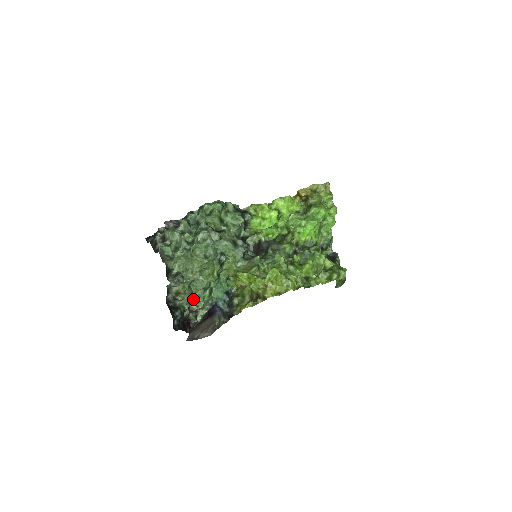
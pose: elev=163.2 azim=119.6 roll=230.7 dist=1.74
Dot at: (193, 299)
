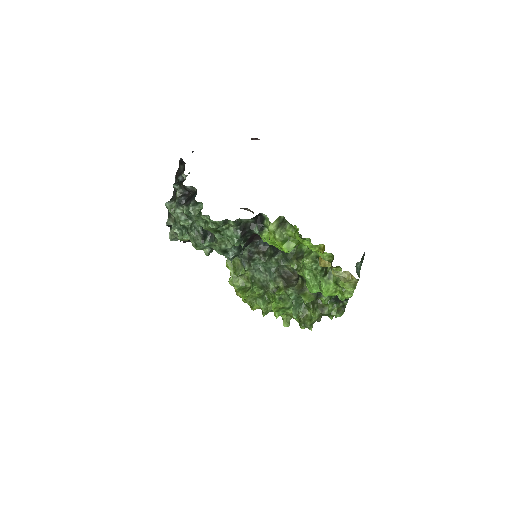
Dot at: occluded
